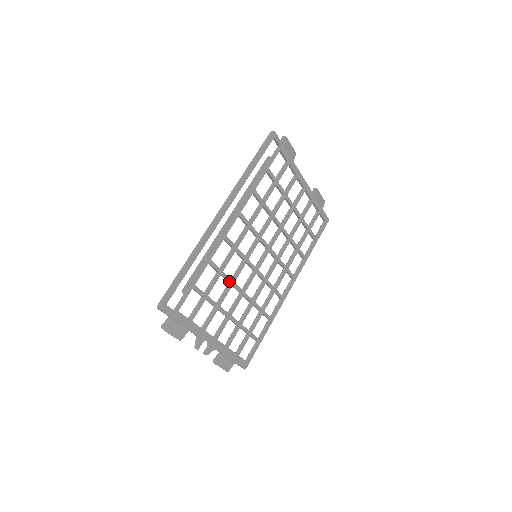
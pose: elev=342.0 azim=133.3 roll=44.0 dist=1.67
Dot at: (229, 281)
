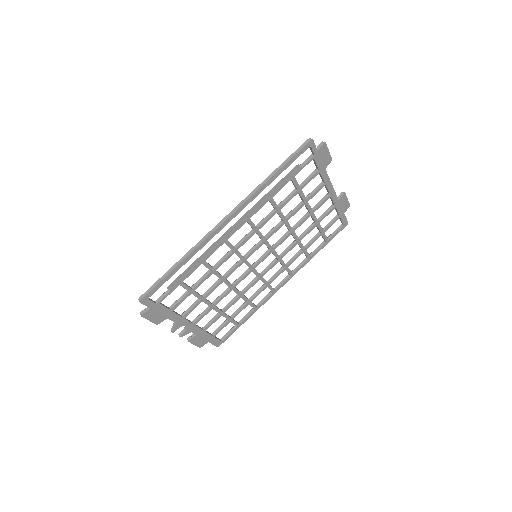
Dot at: (220, 278)
